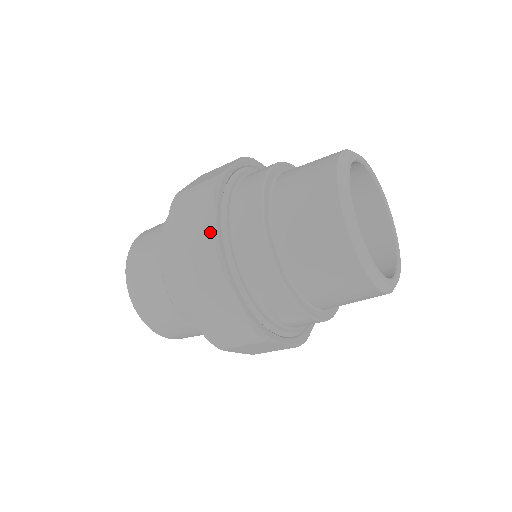
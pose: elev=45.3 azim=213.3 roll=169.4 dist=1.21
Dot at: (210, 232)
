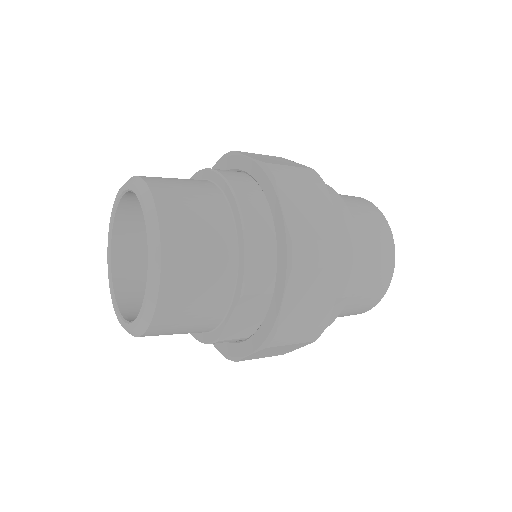
Dot at: (333, 221)
